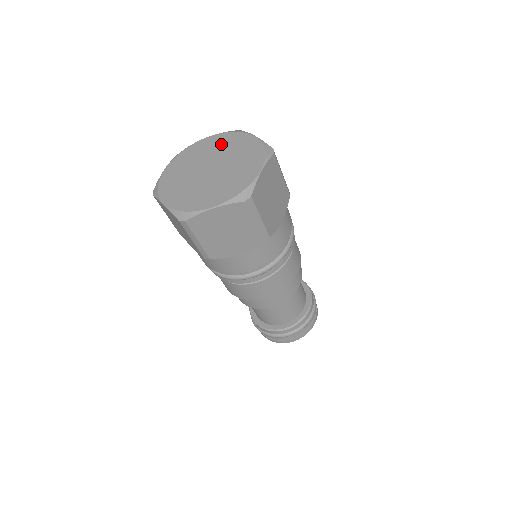
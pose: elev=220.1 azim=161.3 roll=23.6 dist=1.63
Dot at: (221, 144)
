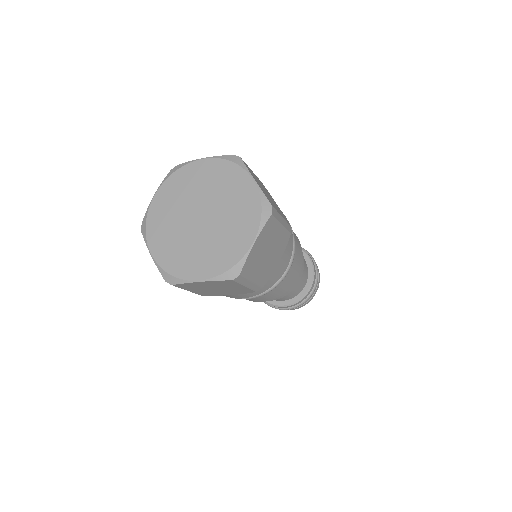
Dot at: (179, 190)
